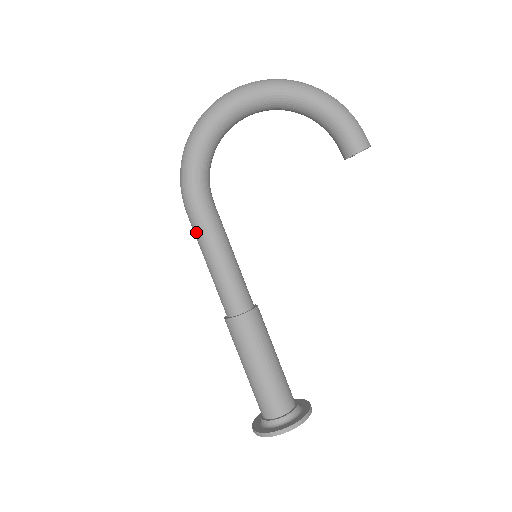
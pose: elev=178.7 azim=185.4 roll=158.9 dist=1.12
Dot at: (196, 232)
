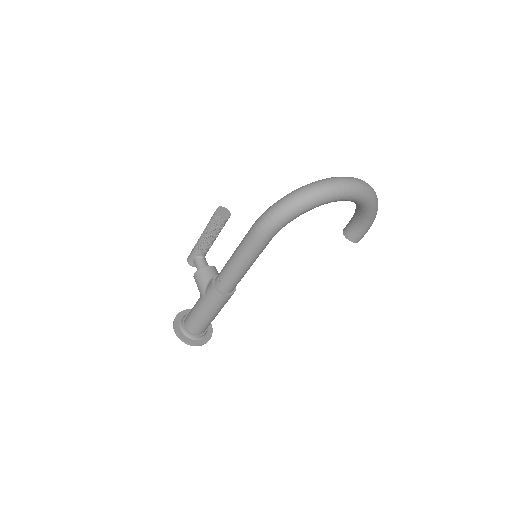
Dot at: (248, 249)
